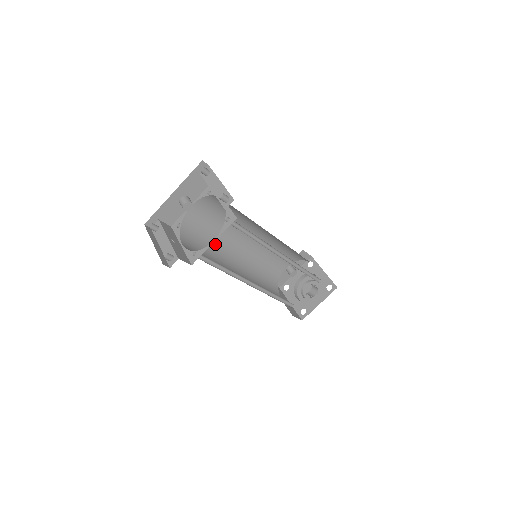
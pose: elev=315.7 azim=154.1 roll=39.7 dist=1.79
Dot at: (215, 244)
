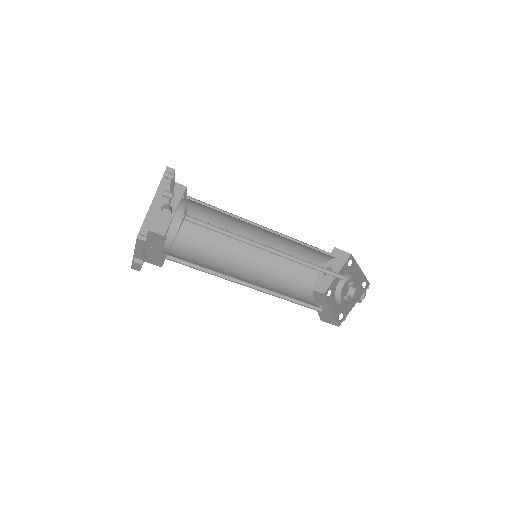
Dot at: (214, 249)
